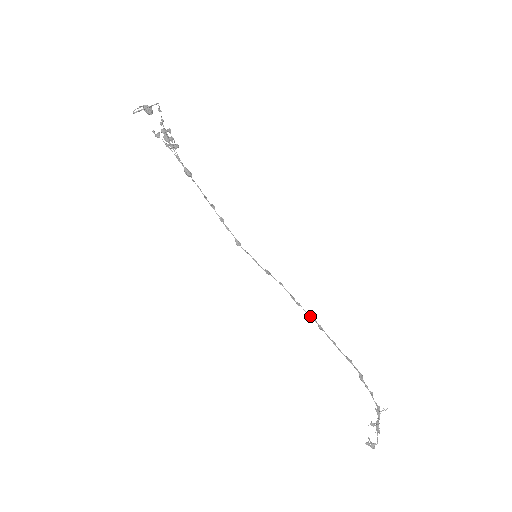
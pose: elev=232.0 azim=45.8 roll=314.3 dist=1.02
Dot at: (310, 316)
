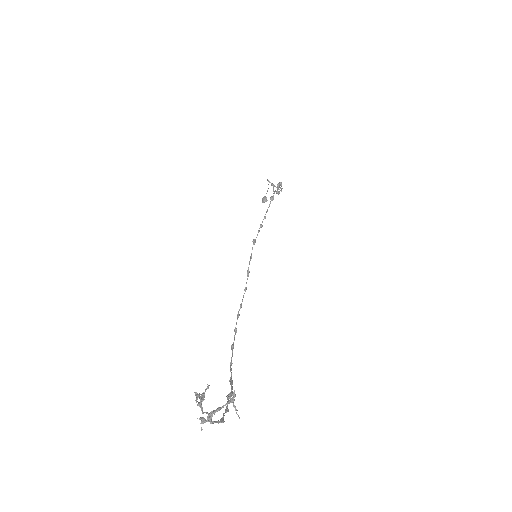
Dot at: (235, 331)
